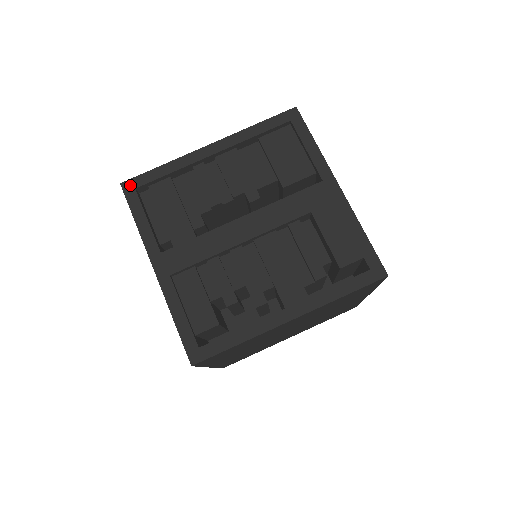
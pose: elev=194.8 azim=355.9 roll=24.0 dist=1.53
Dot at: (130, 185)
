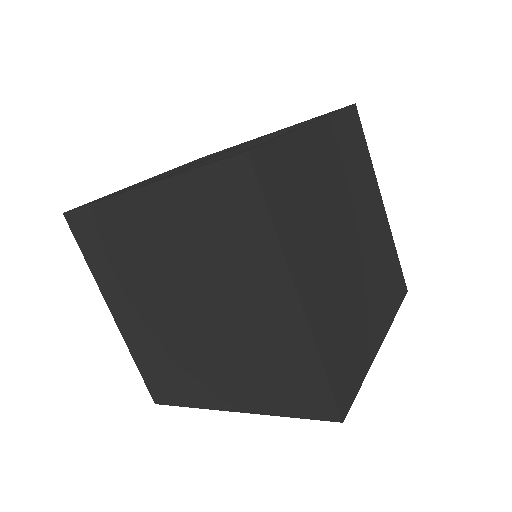
Dot at: (75, 208)
